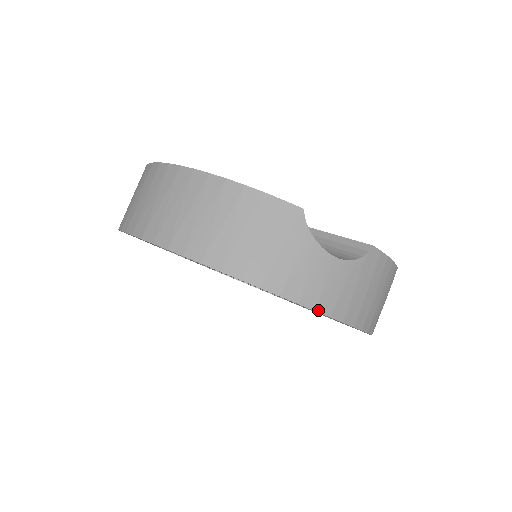
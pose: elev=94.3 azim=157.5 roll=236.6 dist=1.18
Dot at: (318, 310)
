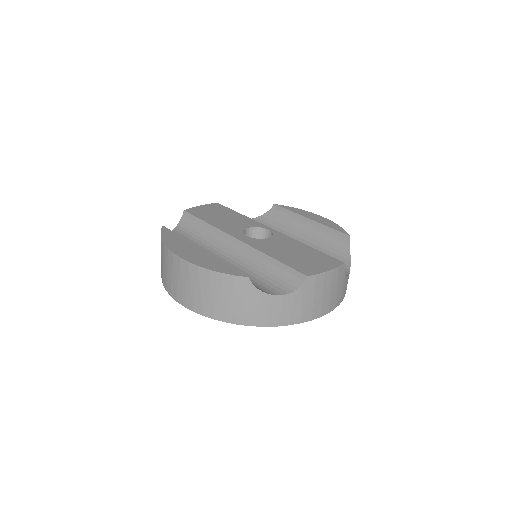
Dot at: (279, 325)
